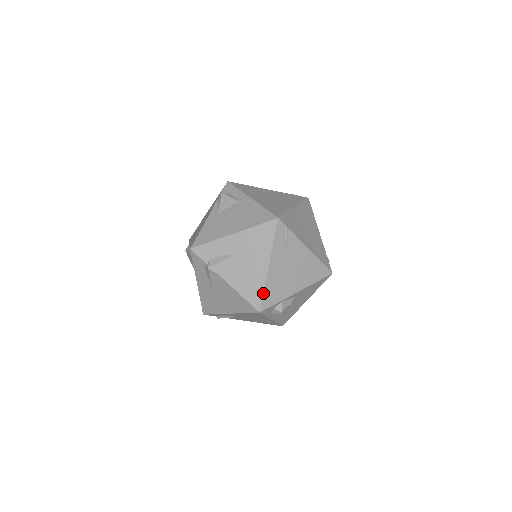
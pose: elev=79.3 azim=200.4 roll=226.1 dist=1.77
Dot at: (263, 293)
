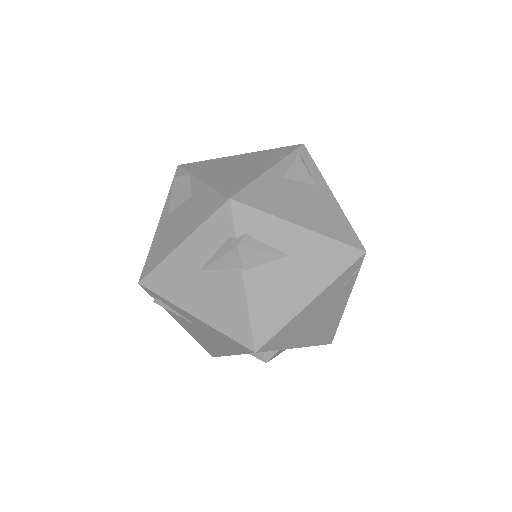
Dot at: (279, 331)
